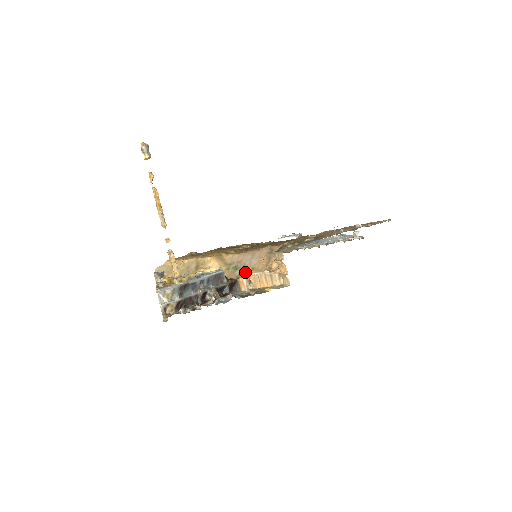
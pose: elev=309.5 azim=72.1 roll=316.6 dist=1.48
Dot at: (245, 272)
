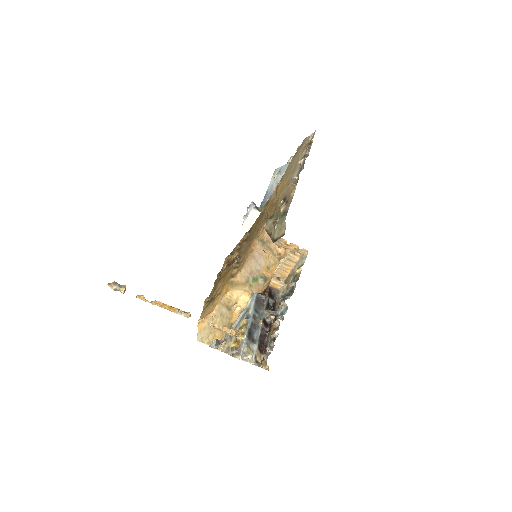
Dot at: (265, 275)
